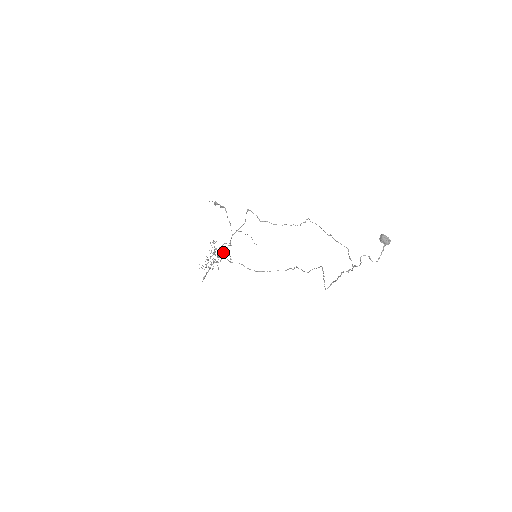
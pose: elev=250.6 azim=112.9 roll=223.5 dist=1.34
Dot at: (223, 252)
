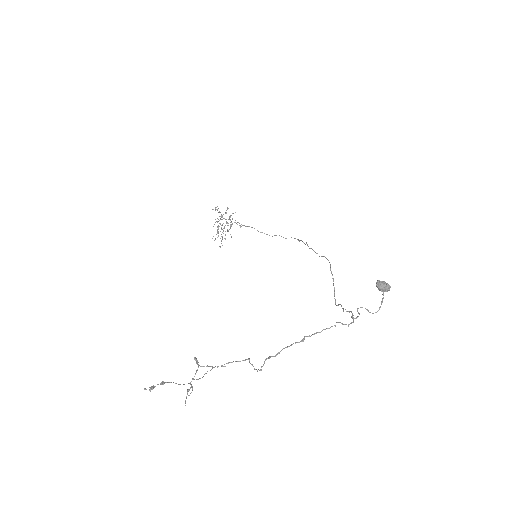
Dot at: (230, 217)
